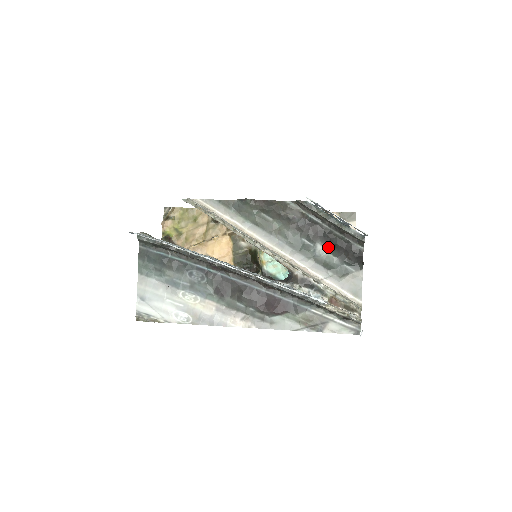
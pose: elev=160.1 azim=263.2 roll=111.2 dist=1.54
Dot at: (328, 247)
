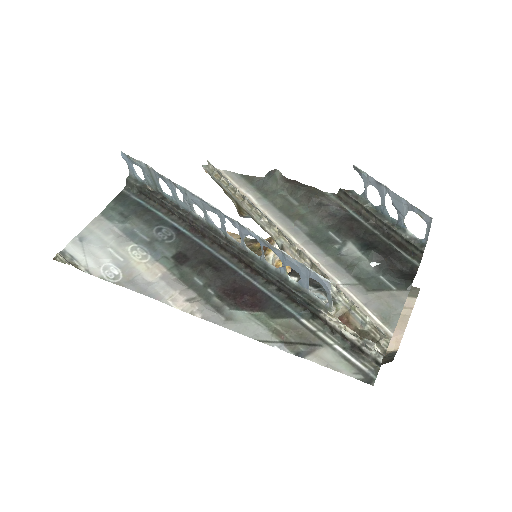
Dot at: (363, 248)
